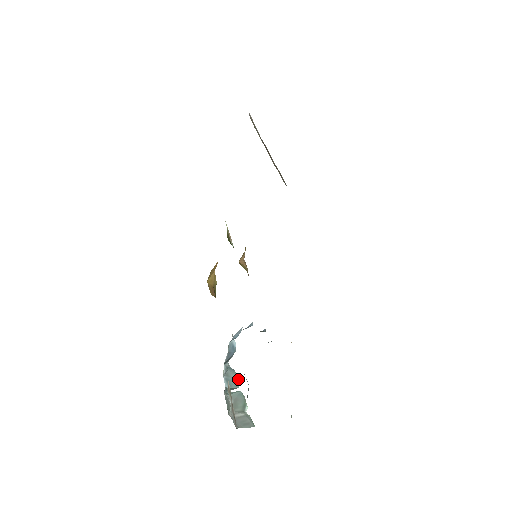
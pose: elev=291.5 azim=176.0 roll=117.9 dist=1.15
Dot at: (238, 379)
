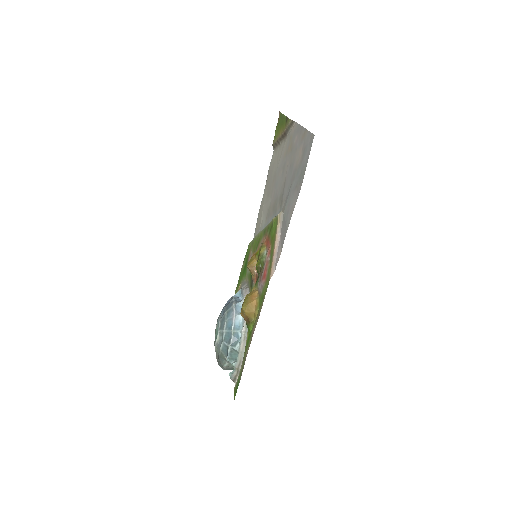
Dot at: (237, 354)
